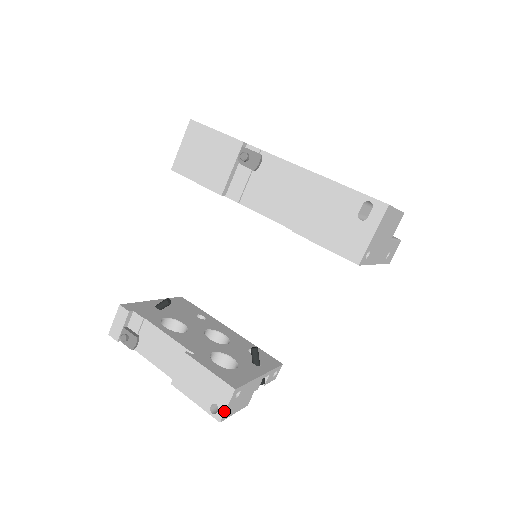
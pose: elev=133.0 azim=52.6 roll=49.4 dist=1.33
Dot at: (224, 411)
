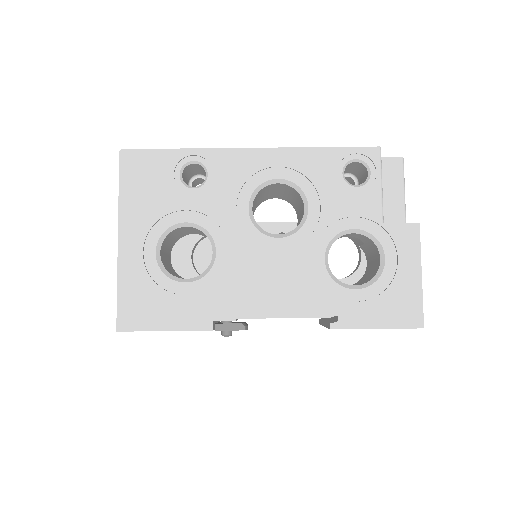
Dot at: occluded
